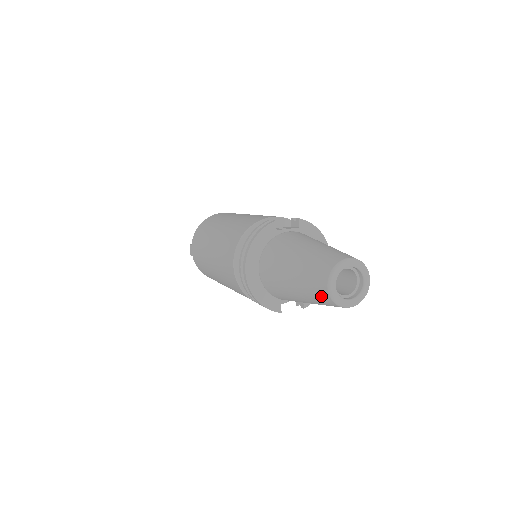
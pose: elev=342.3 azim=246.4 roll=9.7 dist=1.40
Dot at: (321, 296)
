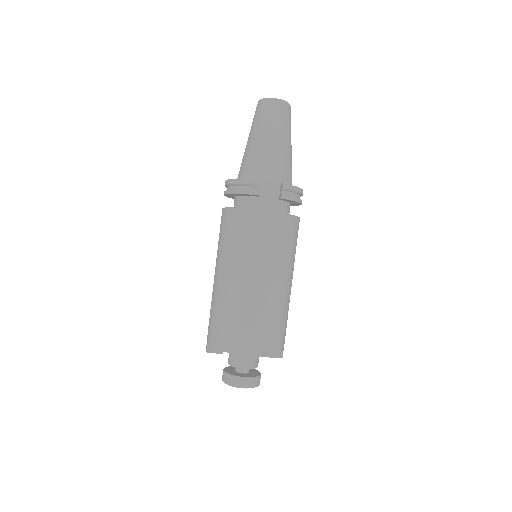
Dot at: (259, 109)
